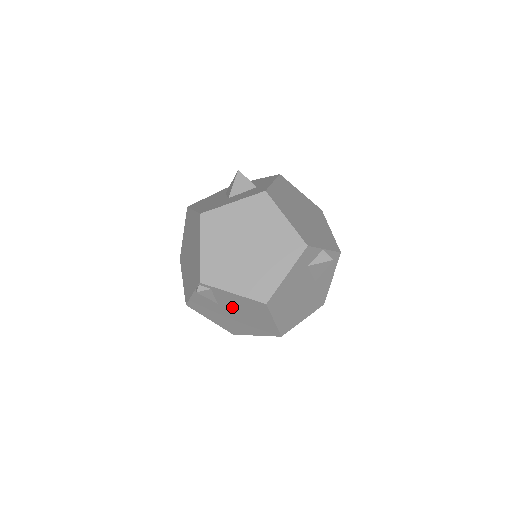
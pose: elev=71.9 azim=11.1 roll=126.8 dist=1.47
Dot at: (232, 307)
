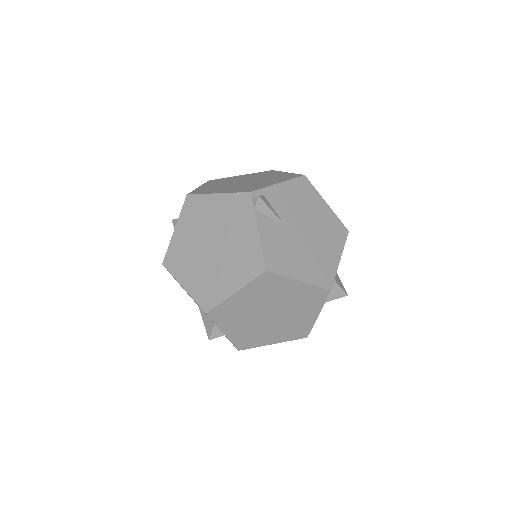
Dot at: (294, 216)
